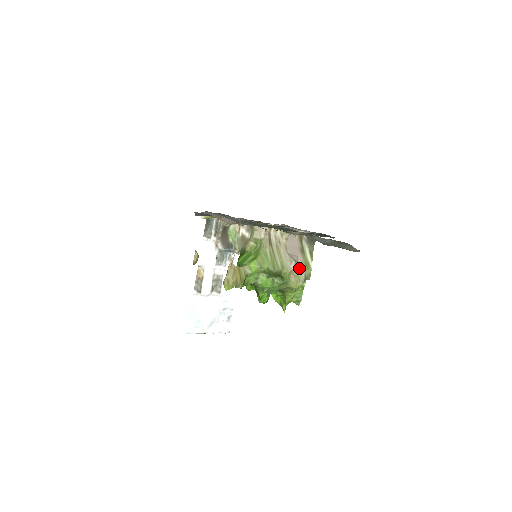
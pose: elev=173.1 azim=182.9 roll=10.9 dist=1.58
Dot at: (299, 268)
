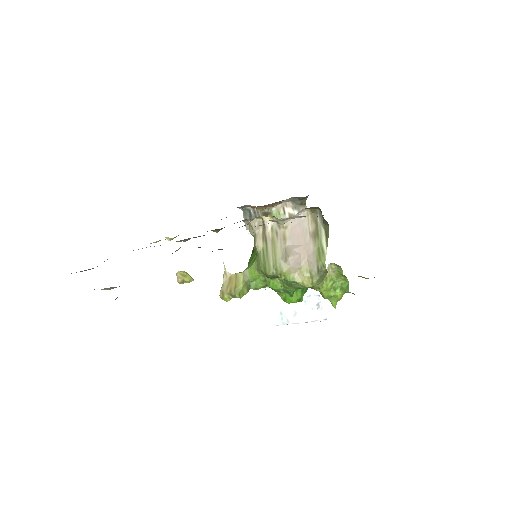
Dot at: (308, 260)
